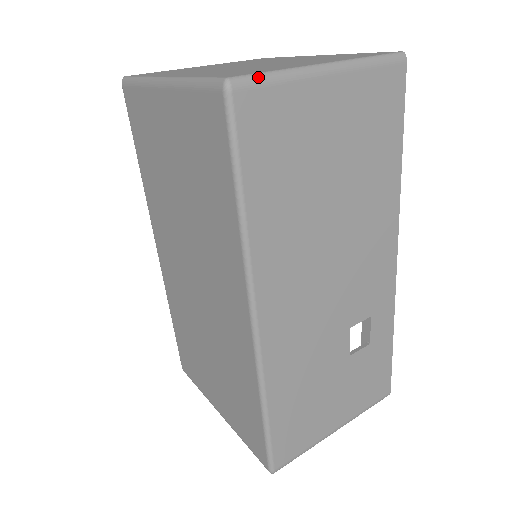
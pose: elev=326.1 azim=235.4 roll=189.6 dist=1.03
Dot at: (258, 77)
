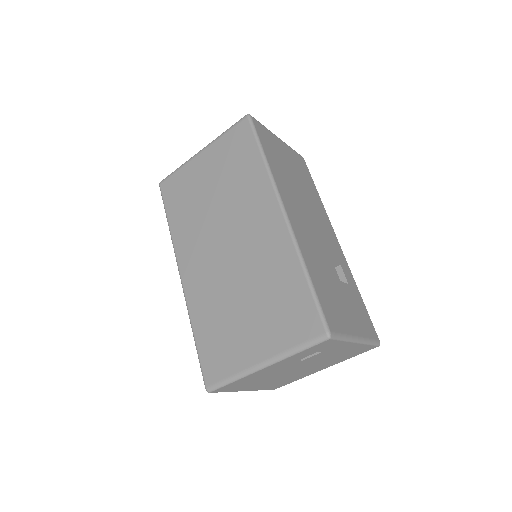
Dot at: (257, 121)
